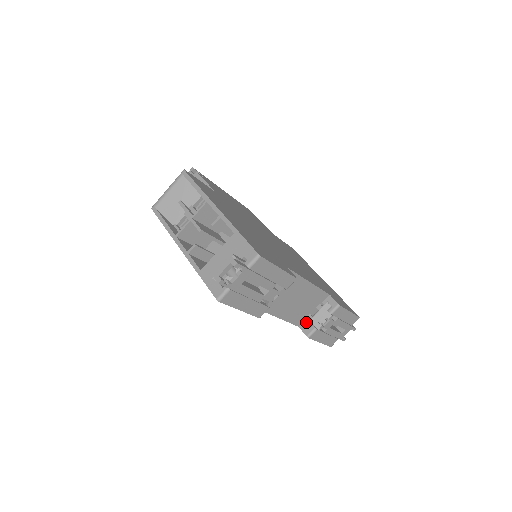
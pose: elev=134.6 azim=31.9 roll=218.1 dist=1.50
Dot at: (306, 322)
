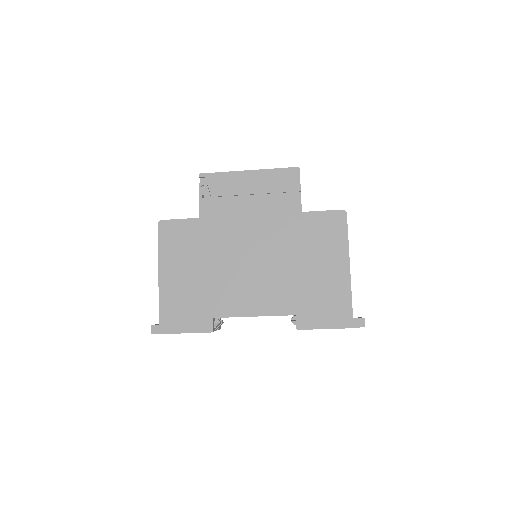
Dot at: occluded
